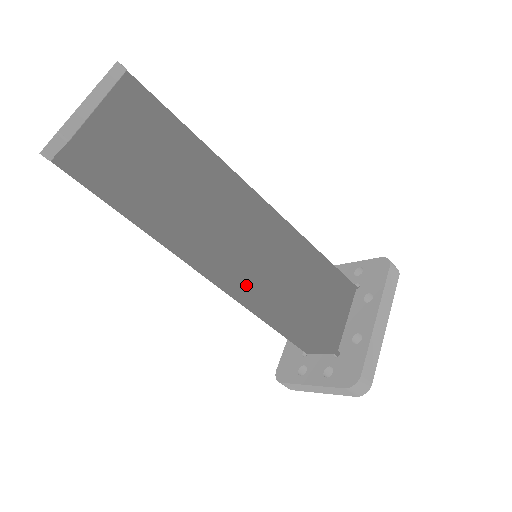
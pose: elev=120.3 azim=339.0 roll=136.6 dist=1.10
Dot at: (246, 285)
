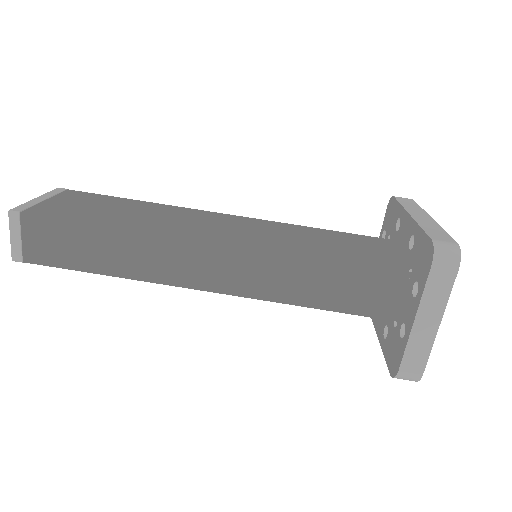
Dot at: (245, 253)
